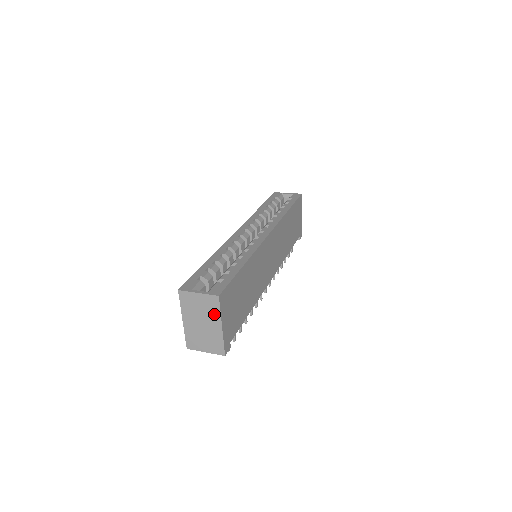
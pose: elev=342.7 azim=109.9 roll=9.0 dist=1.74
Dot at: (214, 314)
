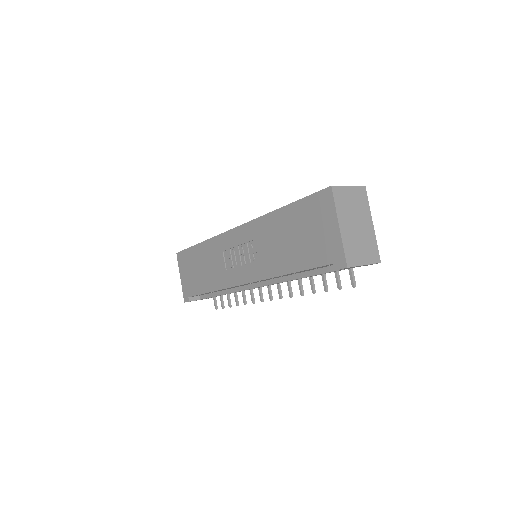
Dot at: (365, 209)
